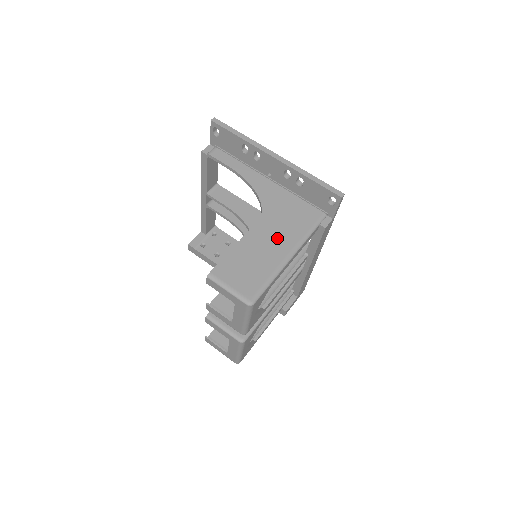
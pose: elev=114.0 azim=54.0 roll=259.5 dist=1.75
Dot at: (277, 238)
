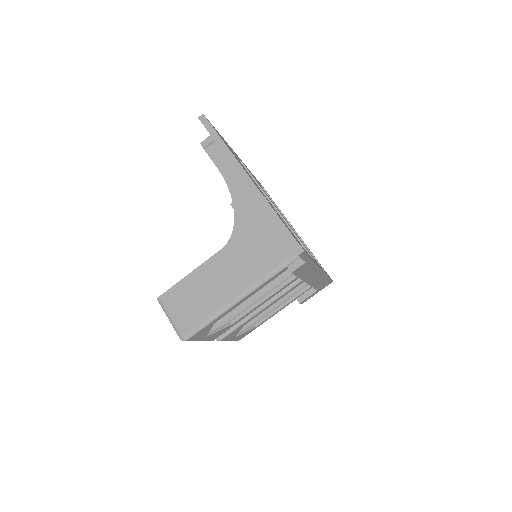
Dot at: (233, 274)
